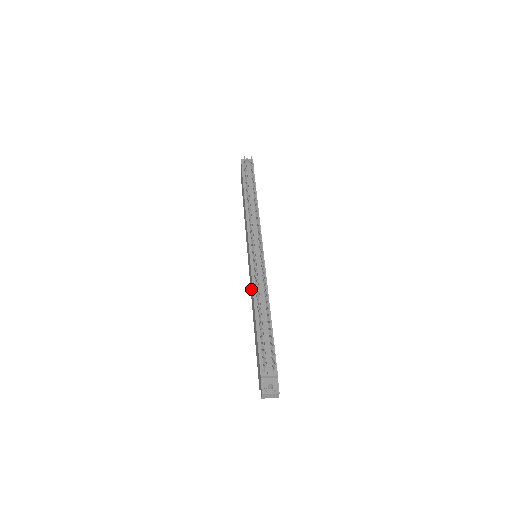
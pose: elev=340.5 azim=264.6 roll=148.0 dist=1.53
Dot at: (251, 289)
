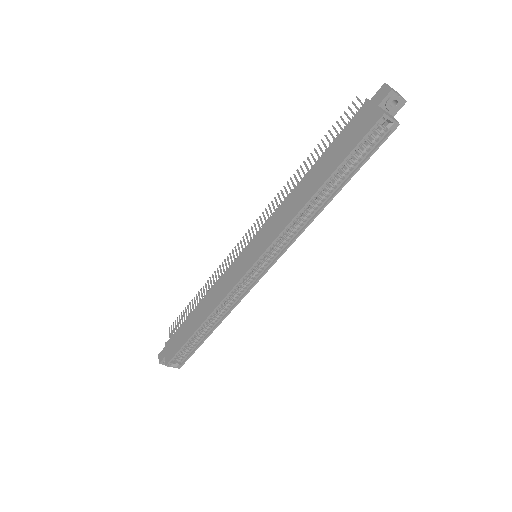
Dot at: (279, 222)
